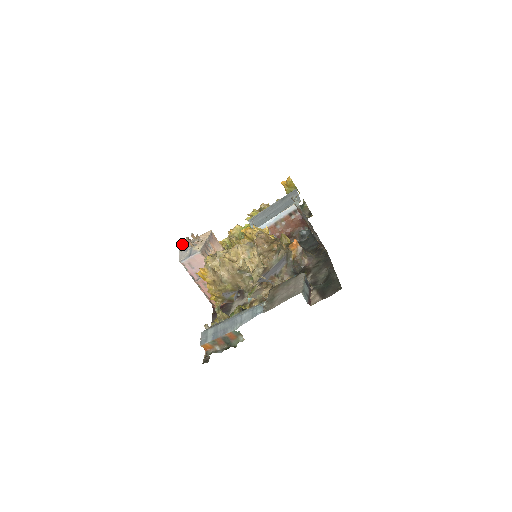
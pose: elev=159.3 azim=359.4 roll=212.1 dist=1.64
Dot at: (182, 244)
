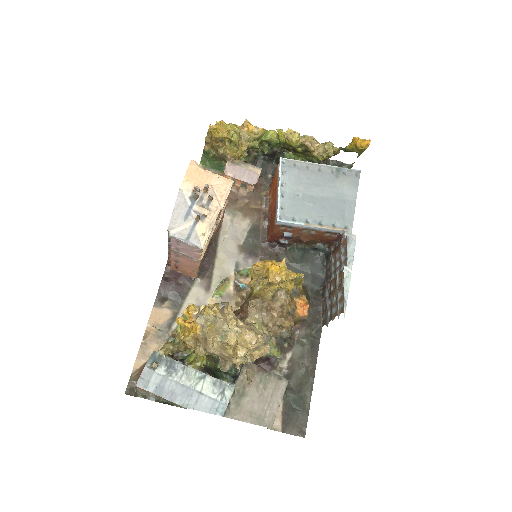
Dot at: (185, 192)
